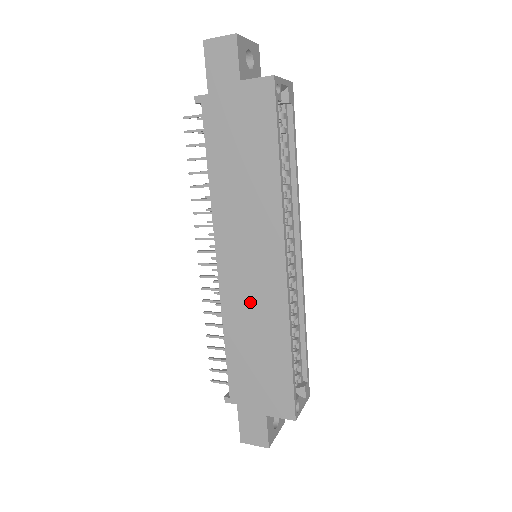
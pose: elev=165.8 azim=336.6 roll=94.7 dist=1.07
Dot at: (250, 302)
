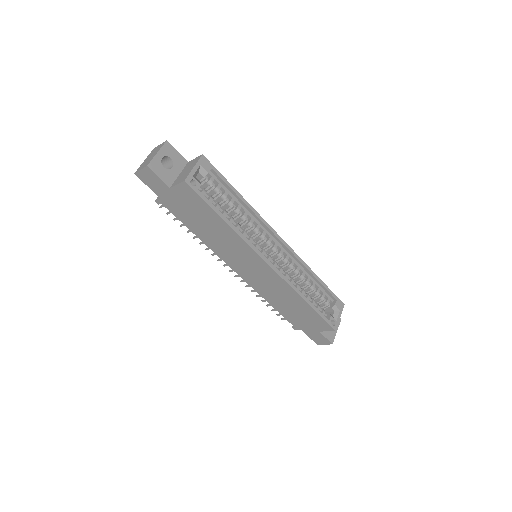
Dot at: (267, 286)
